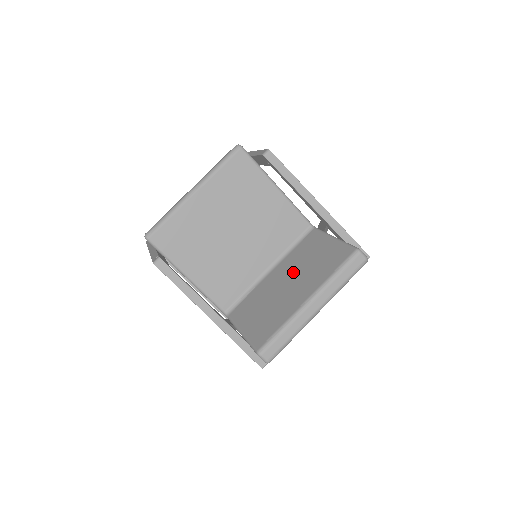
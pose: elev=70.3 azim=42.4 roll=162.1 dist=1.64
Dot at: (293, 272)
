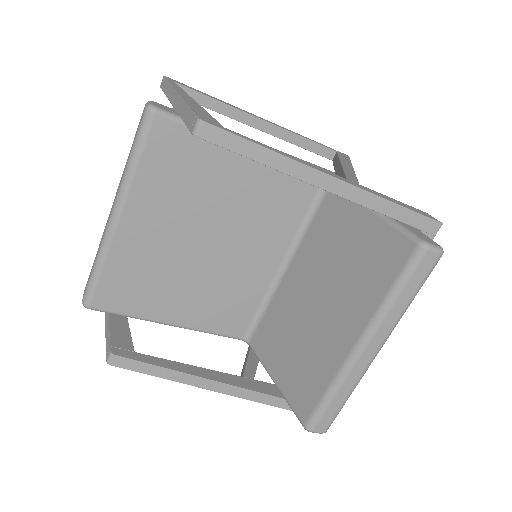
Dot at: (320, 279)
